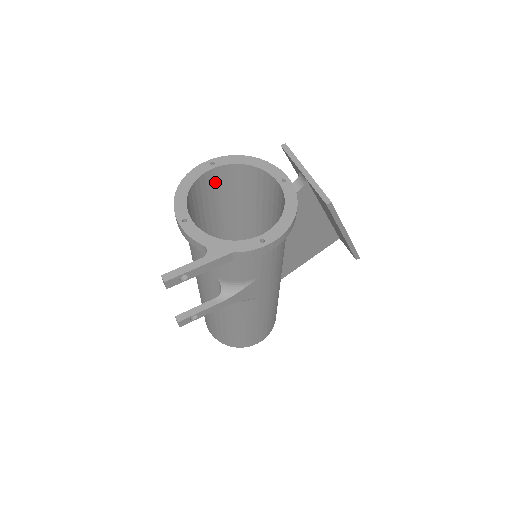
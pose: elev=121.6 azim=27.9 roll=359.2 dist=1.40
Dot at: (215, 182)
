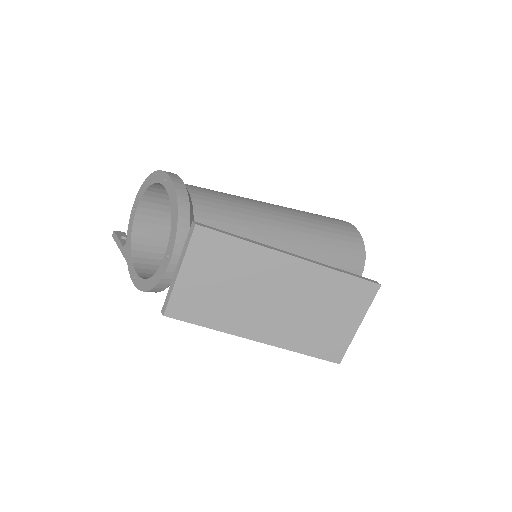
Dot at: occluded
